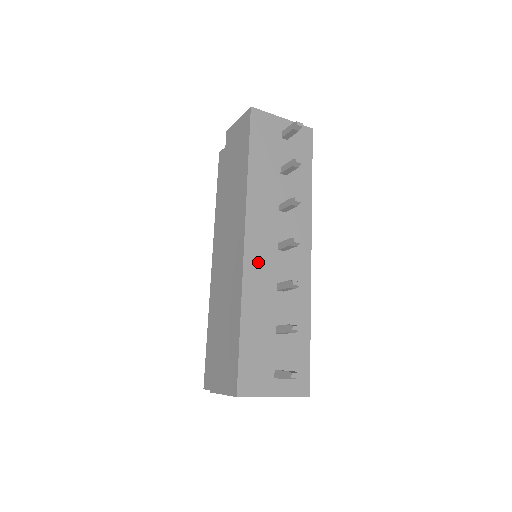
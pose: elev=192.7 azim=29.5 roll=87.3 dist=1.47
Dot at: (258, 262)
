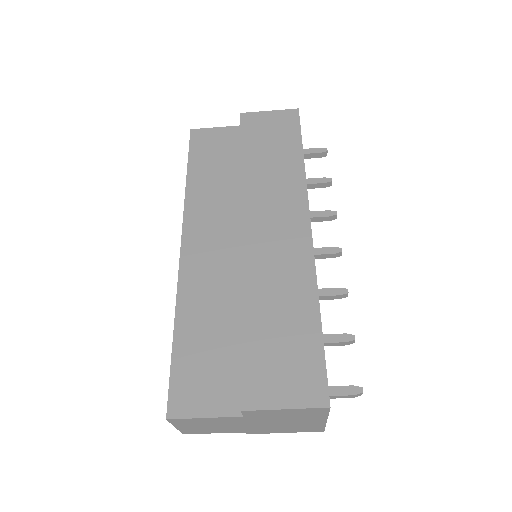
Dot at: occluded
